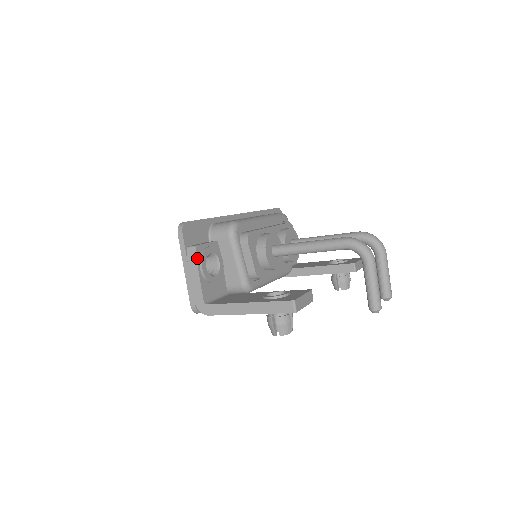
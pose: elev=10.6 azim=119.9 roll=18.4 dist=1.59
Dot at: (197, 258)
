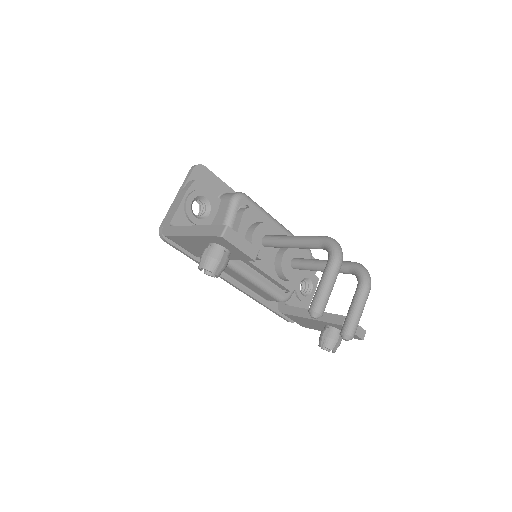
Dot at: (190, 188)
